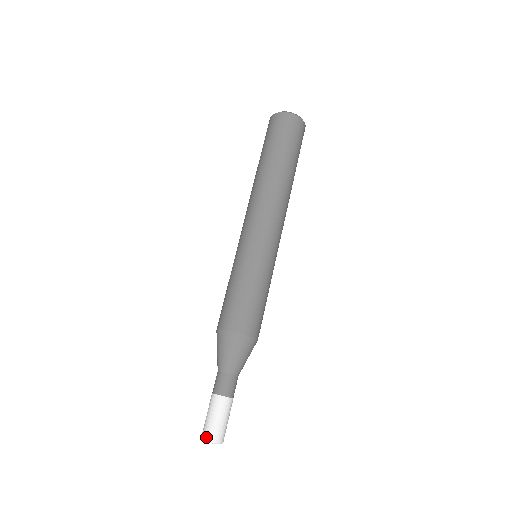
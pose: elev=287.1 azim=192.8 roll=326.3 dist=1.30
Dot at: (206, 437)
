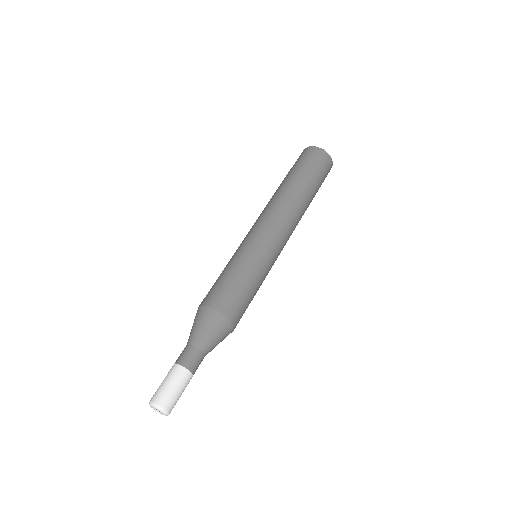
Dot at: (156, 402)
